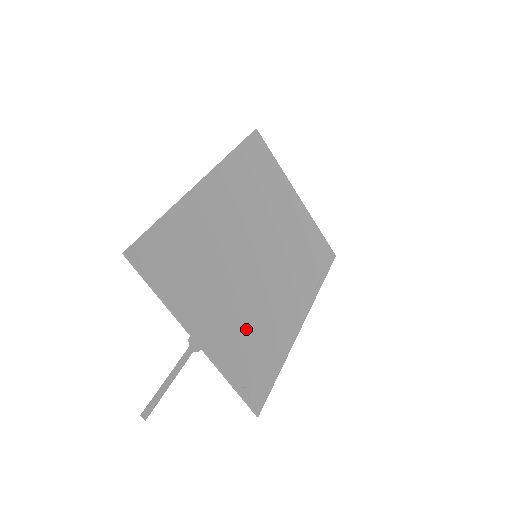
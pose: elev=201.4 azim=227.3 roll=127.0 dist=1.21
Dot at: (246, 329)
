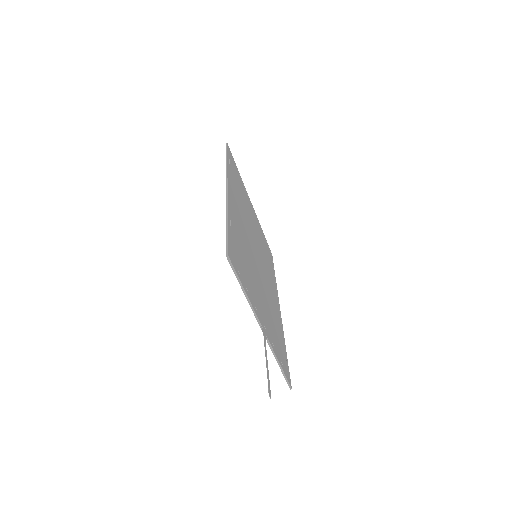
Dot at: (271, 318)
